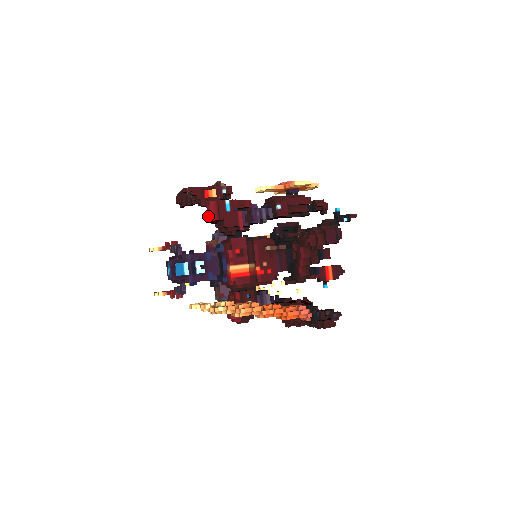
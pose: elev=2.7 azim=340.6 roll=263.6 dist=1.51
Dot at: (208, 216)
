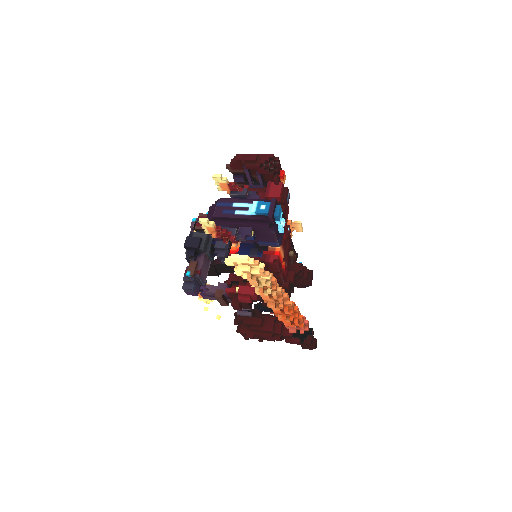
Dot at: (270, 192)
